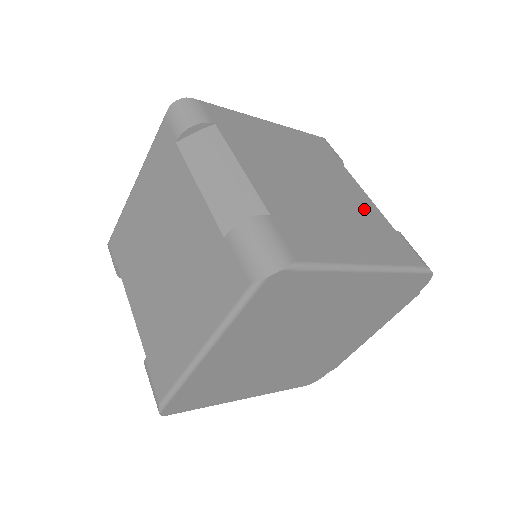
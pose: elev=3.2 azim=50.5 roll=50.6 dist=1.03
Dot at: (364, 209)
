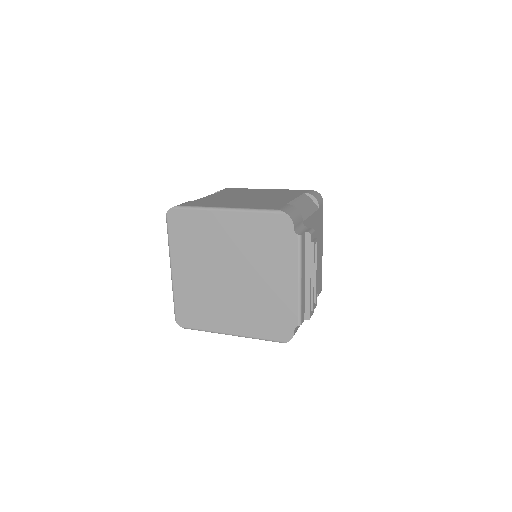
Dot at: (275, 201)
